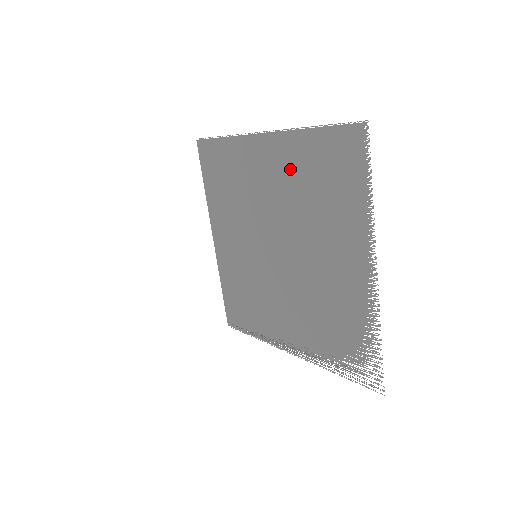
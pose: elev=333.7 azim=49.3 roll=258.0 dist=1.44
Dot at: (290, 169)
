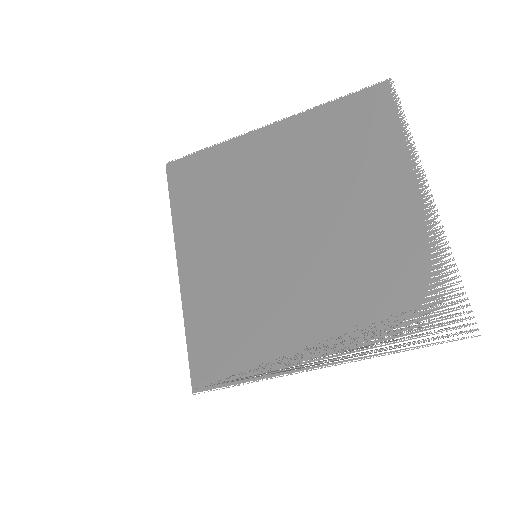
Dot at: (307, 143)
